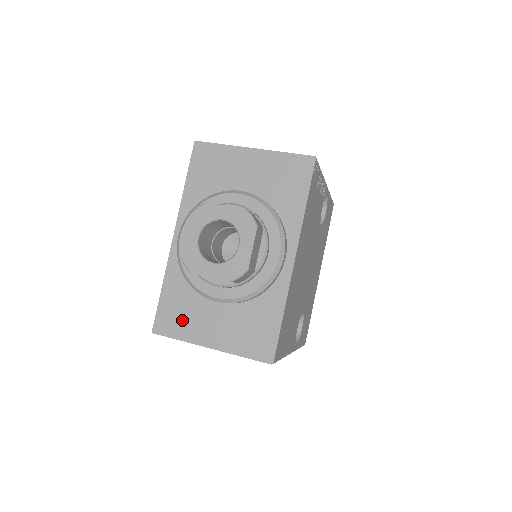
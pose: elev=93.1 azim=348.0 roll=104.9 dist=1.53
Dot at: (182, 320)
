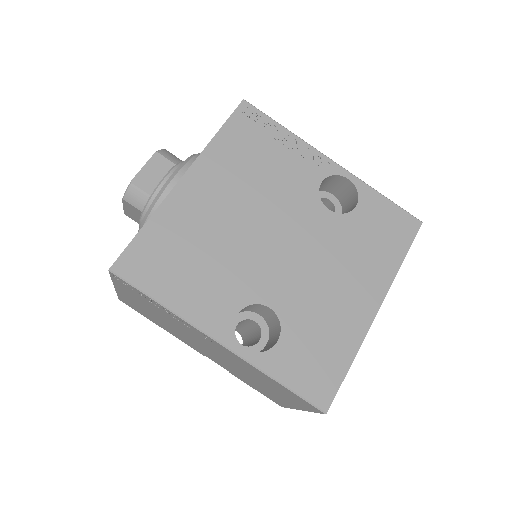
Dot at: occluded
